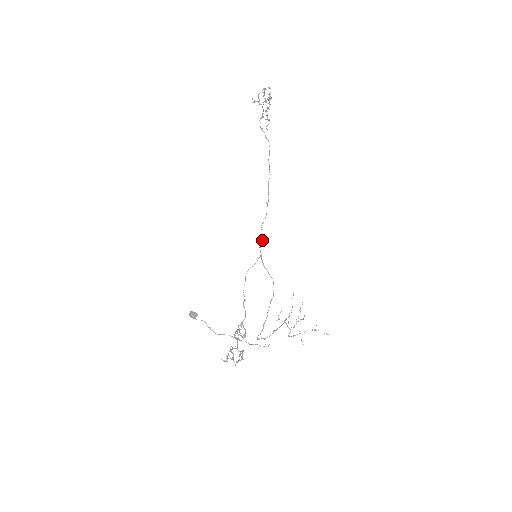
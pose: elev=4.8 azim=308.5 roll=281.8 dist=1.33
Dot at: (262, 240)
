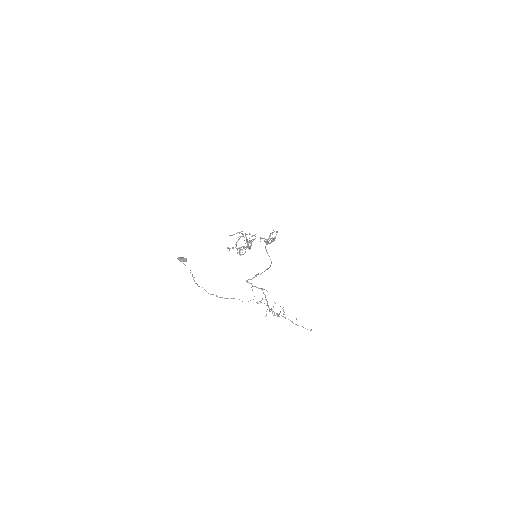
Dot at: (267, 244)
